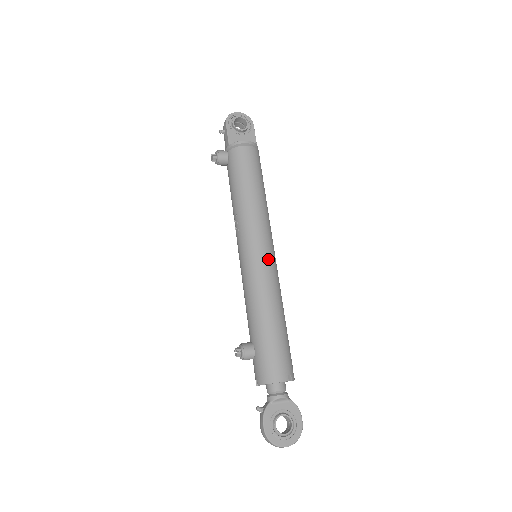
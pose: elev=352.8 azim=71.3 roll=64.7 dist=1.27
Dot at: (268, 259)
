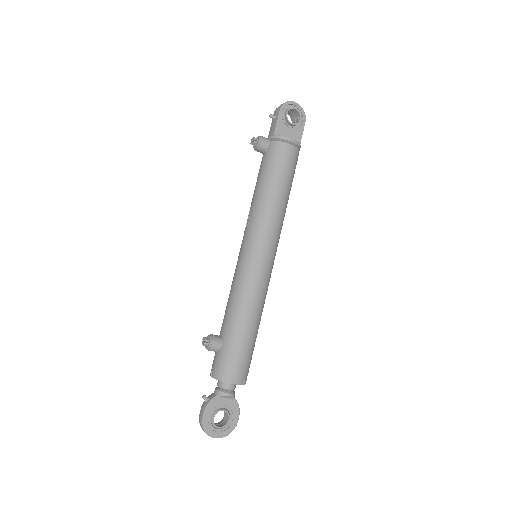
Dot at: (267, 266)
